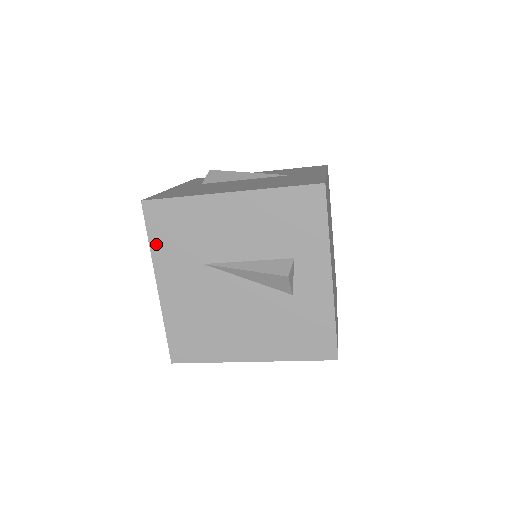
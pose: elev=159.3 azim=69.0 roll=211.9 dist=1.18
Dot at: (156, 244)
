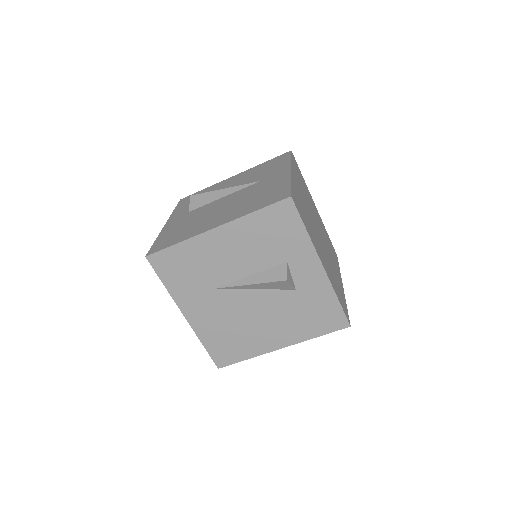
Dot at: (171, 285)
